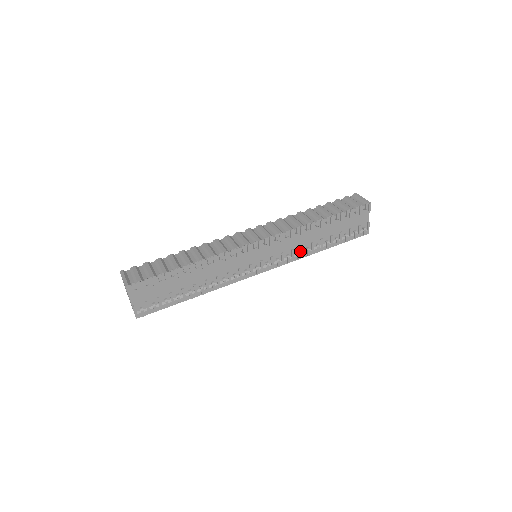
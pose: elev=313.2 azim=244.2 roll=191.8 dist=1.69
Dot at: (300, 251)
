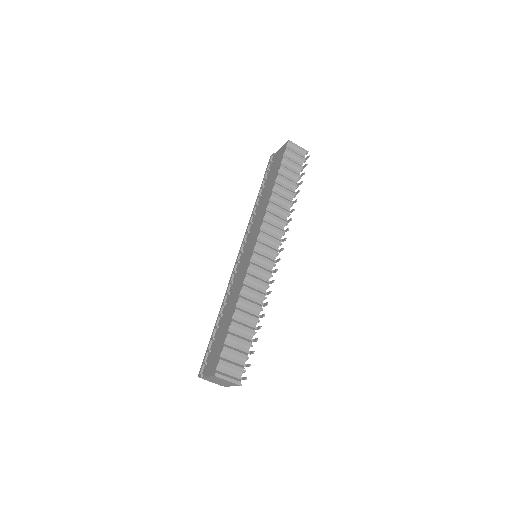
Dot at: occluded
